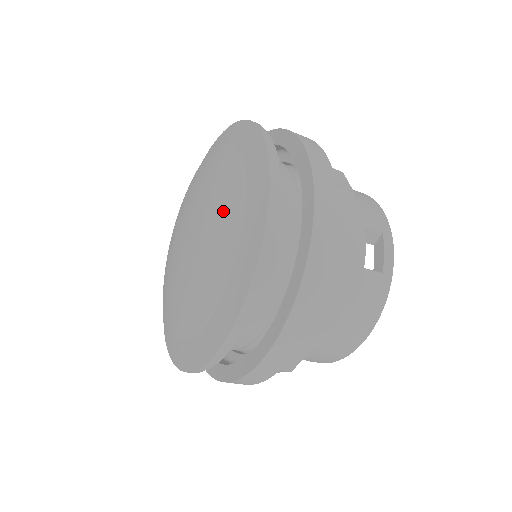
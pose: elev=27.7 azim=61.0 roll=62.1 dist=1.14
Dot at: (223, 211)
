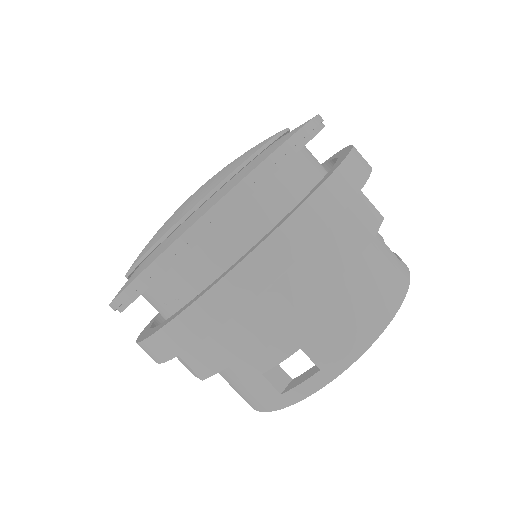
Dot at: occluded
